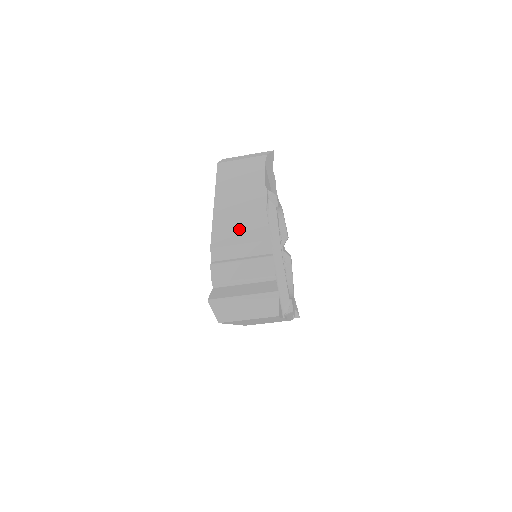
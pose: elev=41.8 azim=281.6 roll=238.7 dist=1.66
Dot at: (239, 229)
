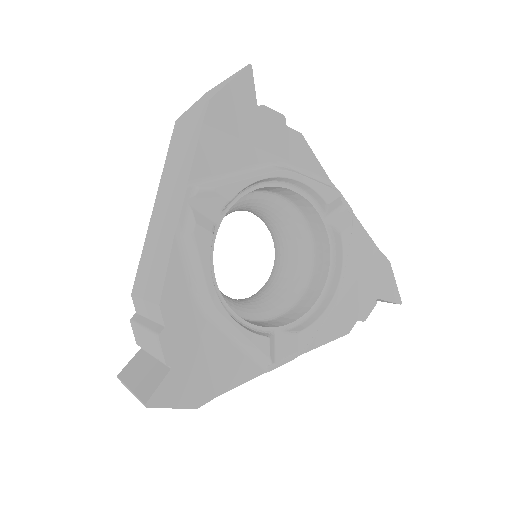
Dot at: (150, 270)
